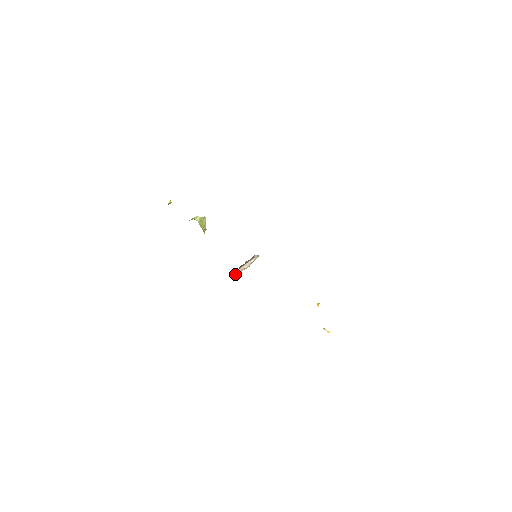
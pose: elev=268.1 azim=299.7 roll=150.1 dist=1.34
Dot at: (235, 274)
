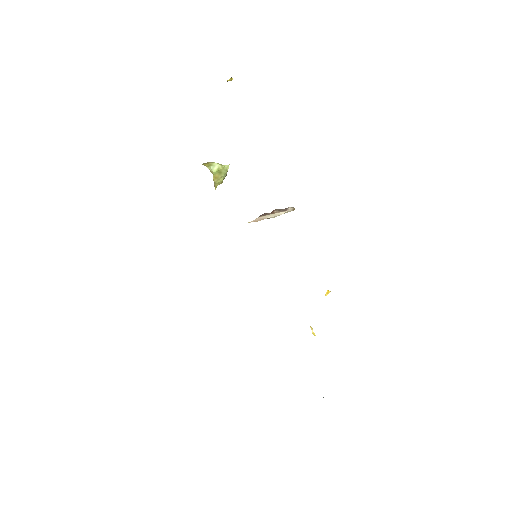
Dot at: (251, 221)
